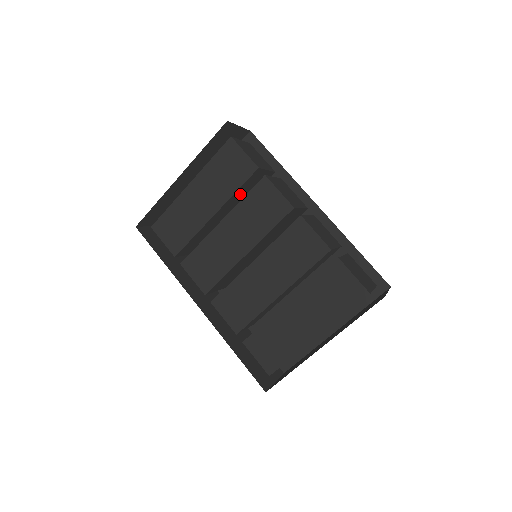
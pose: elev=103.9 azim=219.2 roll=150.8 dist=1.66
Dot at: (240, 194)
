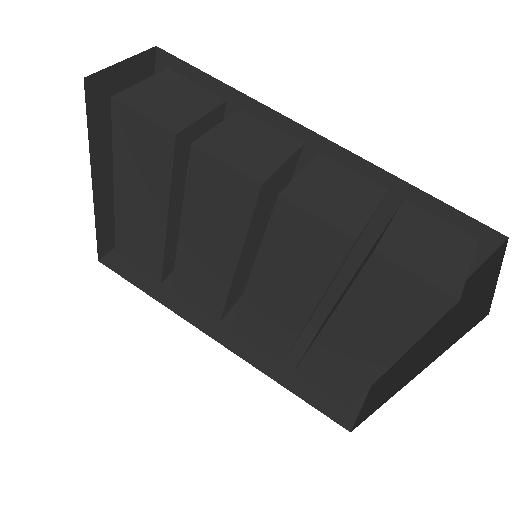
Dot at: (186, 174)
